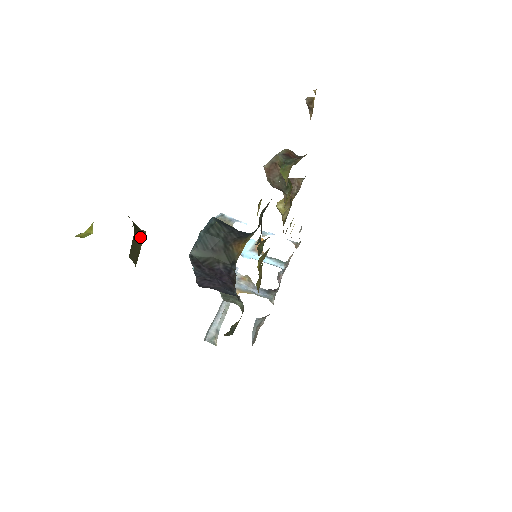
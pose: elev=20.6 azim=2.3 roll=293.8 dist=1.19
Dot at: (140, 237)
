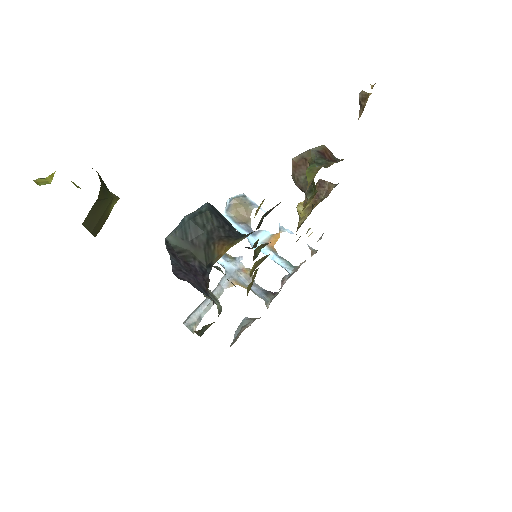
Dot at: (108, 203)
